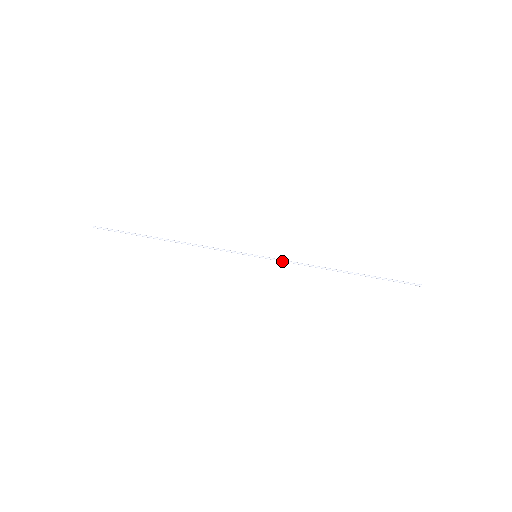
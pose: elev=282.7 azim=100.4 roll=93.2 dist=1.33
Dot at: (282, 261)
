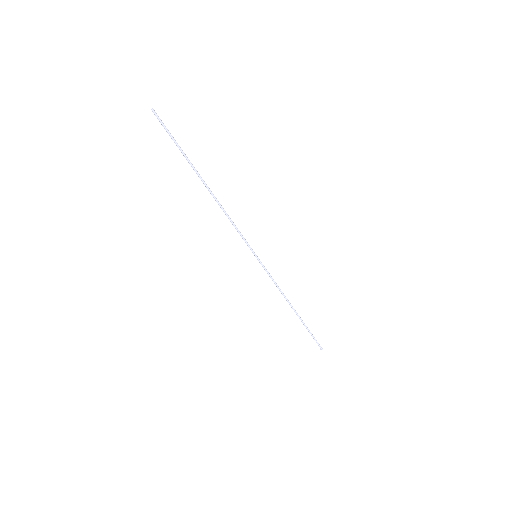
Dot at: (268, 274)
